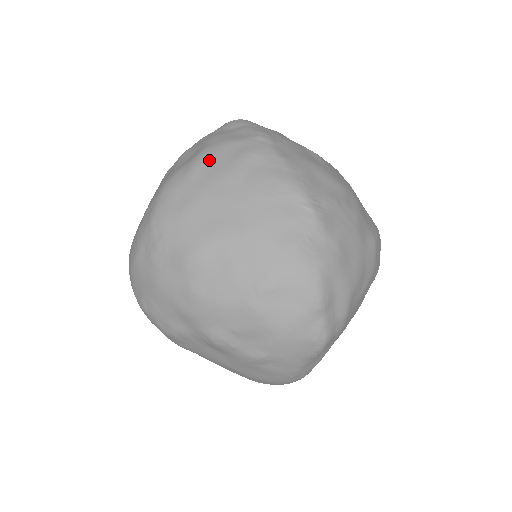
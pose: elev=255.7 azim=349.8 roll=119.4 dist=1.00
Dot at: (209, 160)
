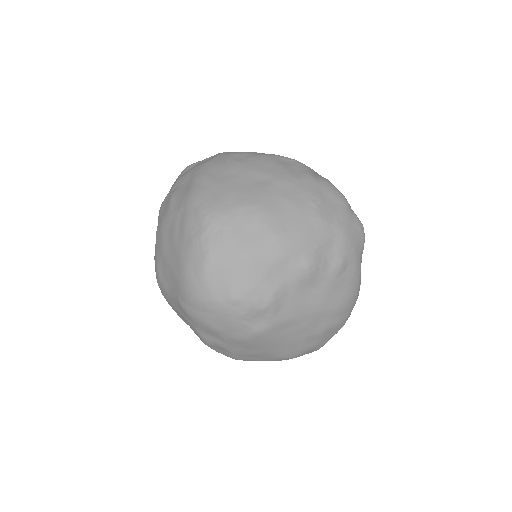
Dot at: (210, 170)
